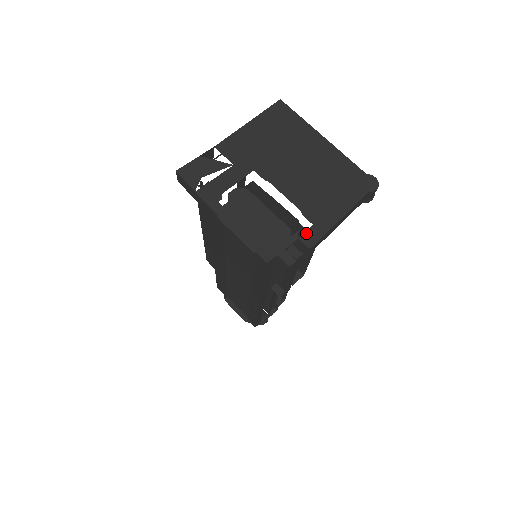
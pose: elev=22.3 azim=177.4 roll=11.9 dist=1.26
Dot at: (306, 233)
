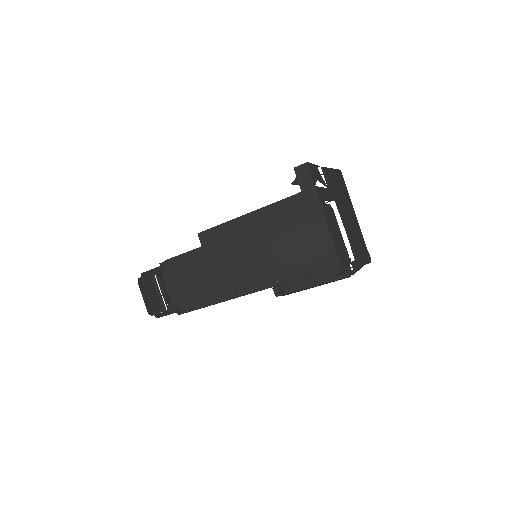
Dot at: (353, 262)
